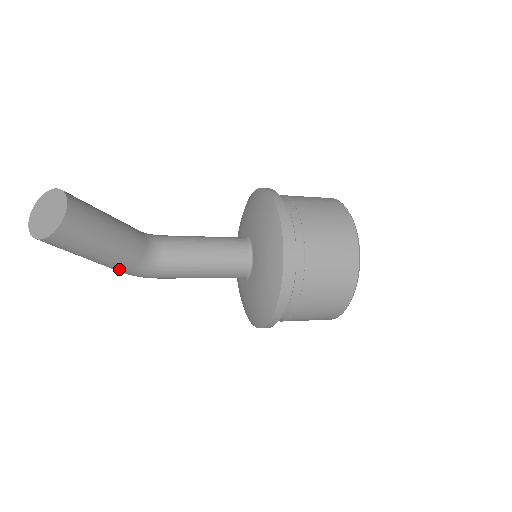
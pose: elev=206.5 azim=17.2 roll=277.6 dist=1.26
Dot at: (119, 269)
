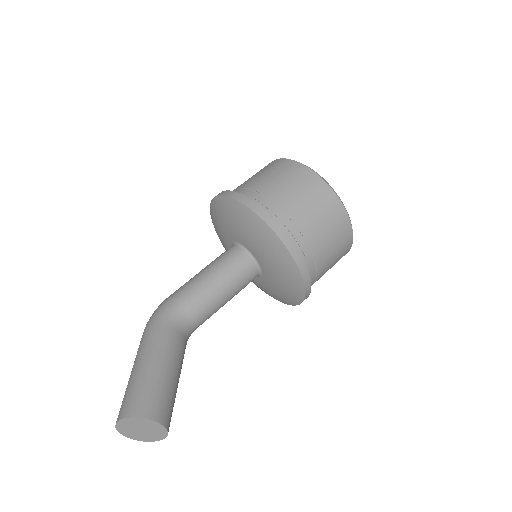
Dot at: occluded
